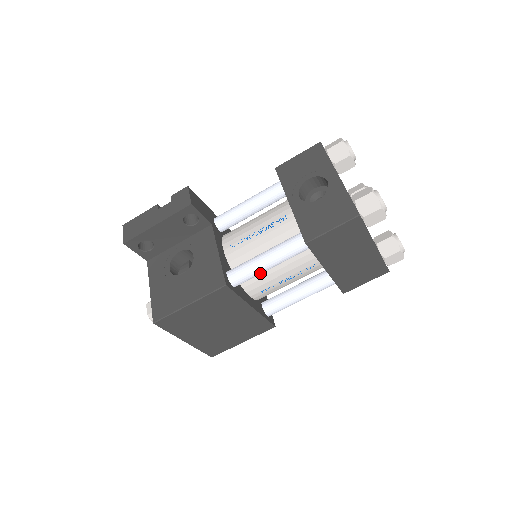
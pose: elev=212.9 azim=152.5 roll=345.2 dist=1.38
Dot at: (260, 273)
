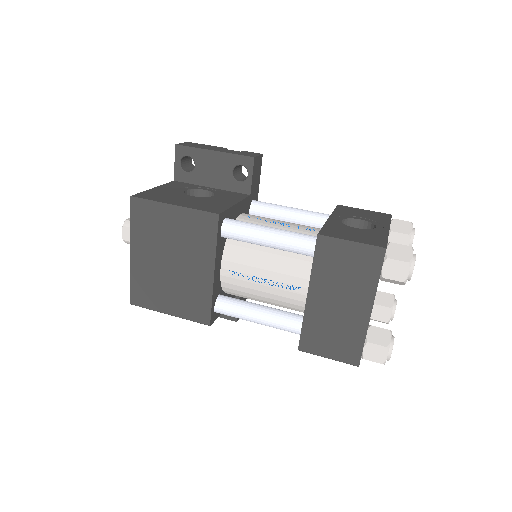
Dot at: (253, 240)
